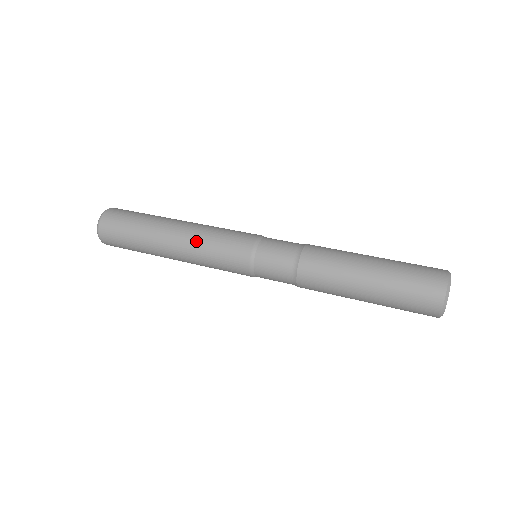
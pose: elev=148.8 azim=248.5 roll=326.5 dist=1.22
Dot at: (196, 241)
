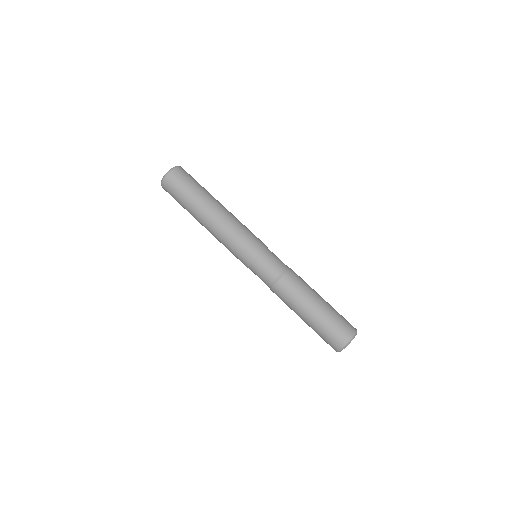
Dot at: (217, 239)
